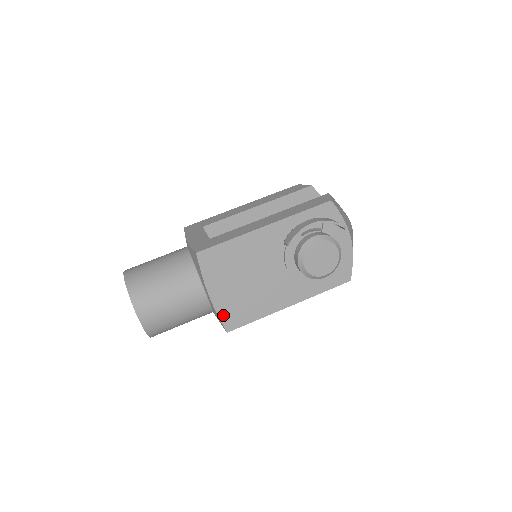
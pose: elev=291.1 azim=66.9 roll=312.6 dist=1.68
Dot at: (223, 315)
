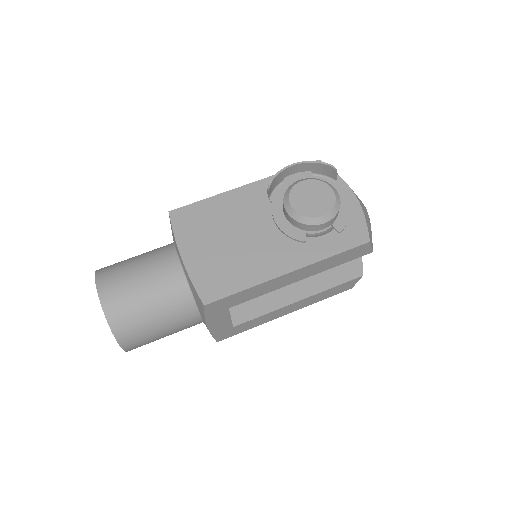
Dot at: (198, 282)
